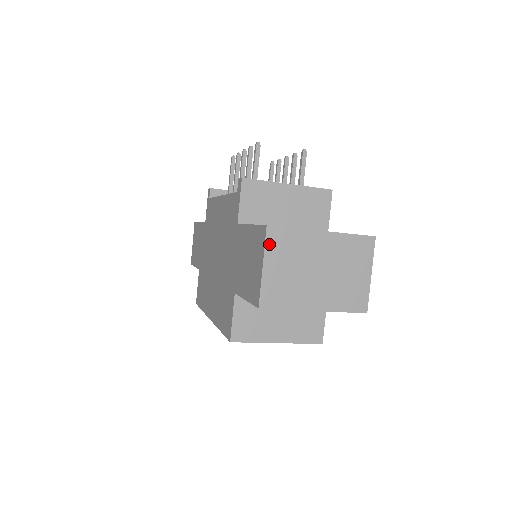
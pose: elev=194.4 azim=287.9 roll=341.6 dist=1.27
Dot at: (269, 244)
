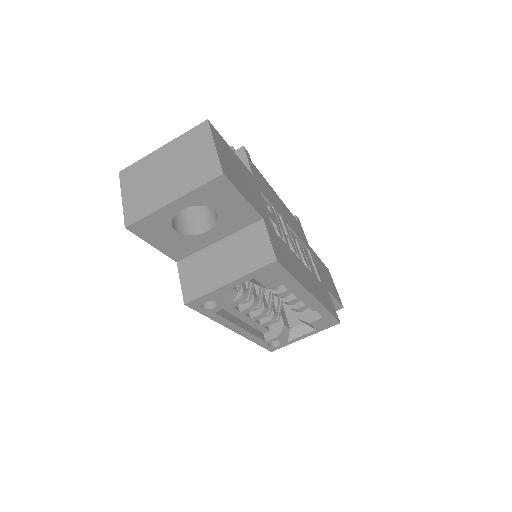
Dot at: (123, 182)
